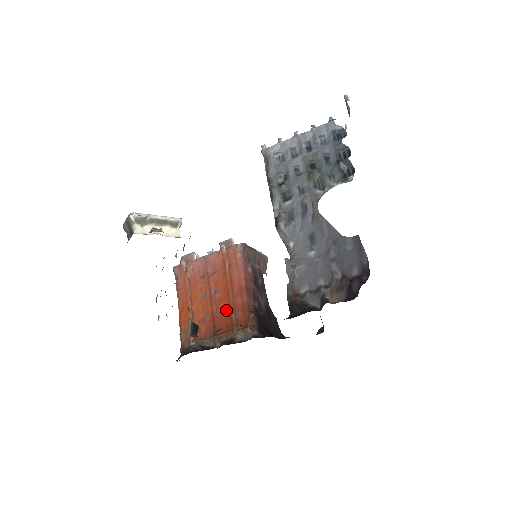
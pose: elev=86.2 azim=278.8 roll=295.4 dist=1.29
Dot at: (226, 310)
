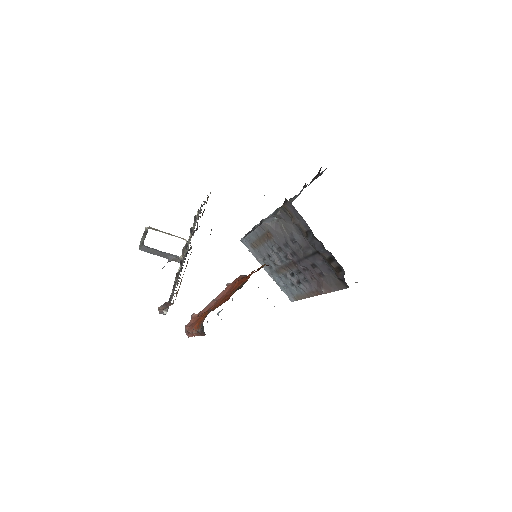
Dot at: (241, 283)
